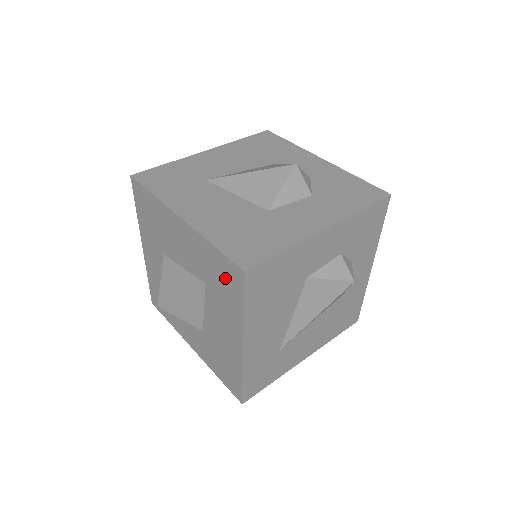
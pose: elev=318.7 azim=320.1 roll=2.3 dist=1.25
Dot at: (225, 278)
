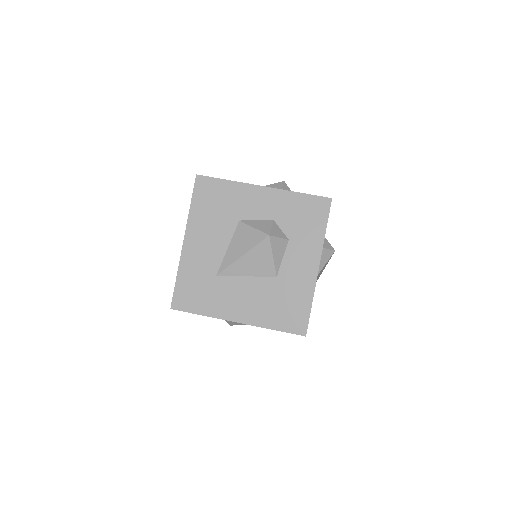
Dot at: occluded
